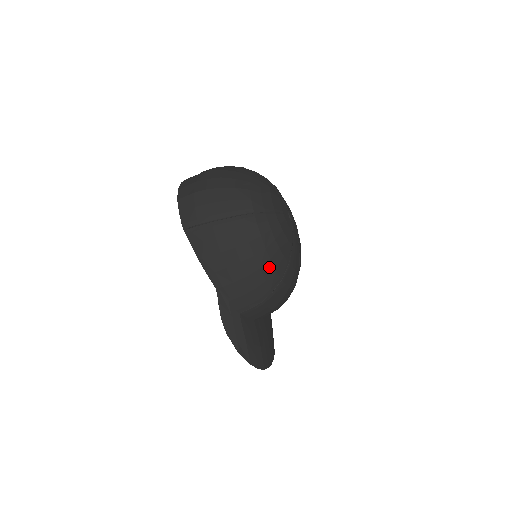
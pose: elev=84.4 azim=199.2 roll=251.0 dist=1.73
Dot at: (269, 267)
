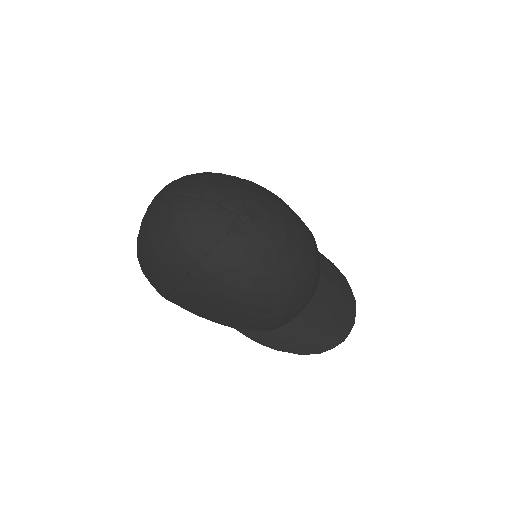
Dot at: (257, 297)
